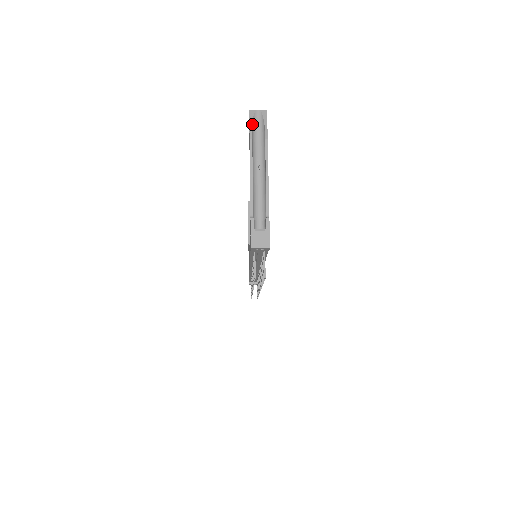
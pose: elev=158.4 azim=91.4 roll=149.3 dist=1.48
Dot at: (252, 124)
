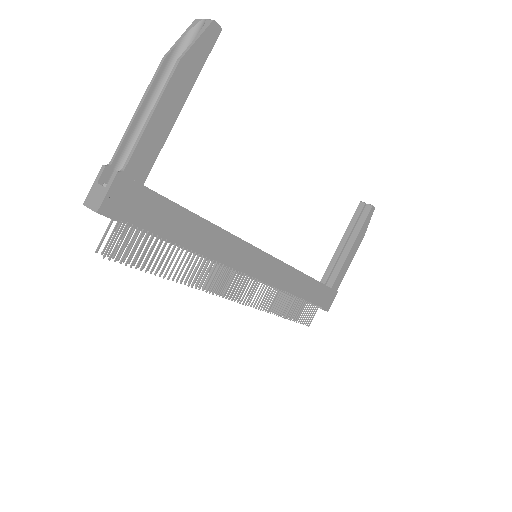
Dot at: (183, 38)
